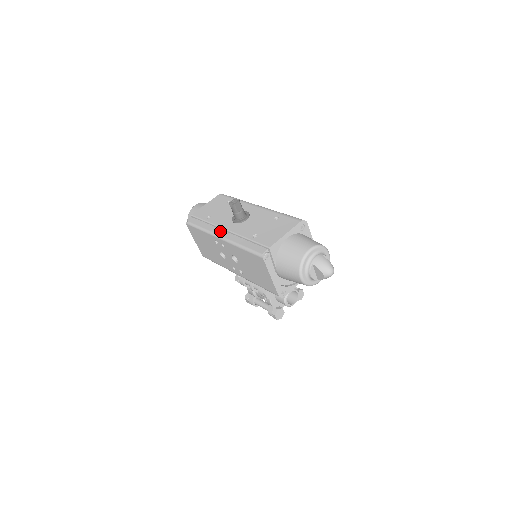
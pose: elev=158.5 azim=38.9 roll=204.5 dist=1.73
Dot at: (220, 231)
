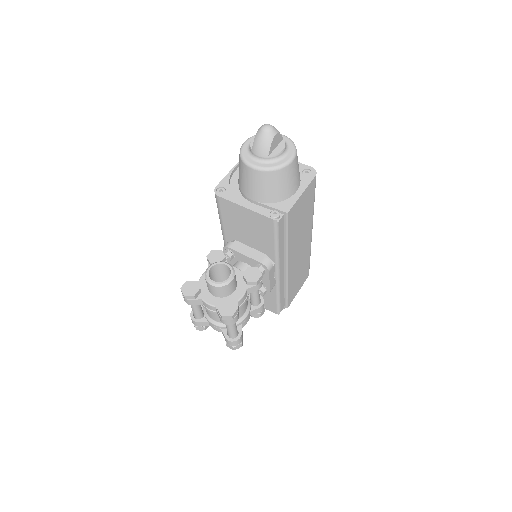
Dot at: occluded
